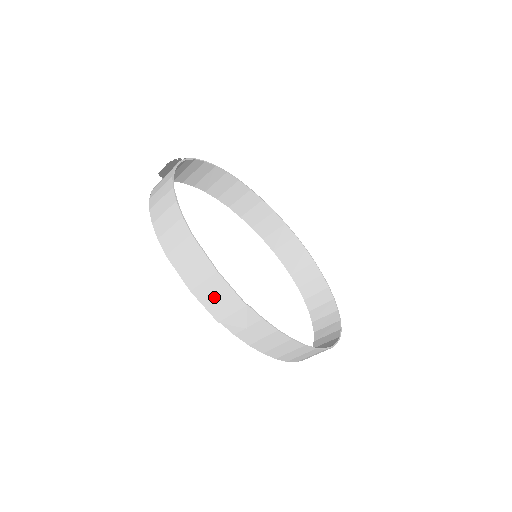
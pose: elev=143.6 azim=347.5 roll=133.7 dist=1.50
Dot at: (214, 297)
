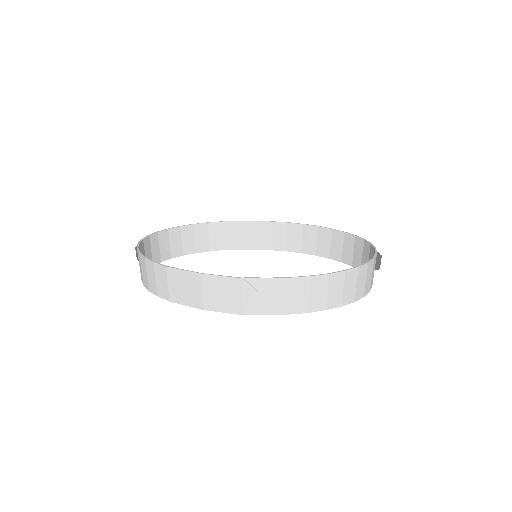
Dot at: (220, 297)
